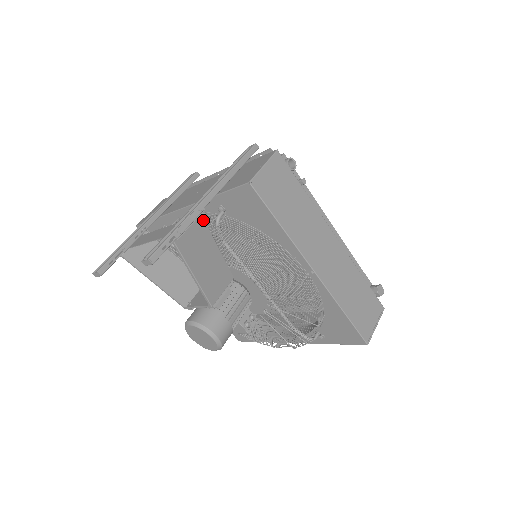
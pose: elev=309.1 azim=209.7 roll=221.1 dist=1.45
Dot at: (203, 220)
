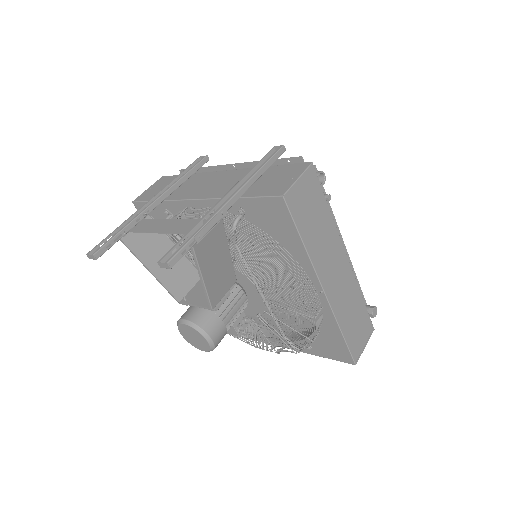
Dot at: (222, 222)
